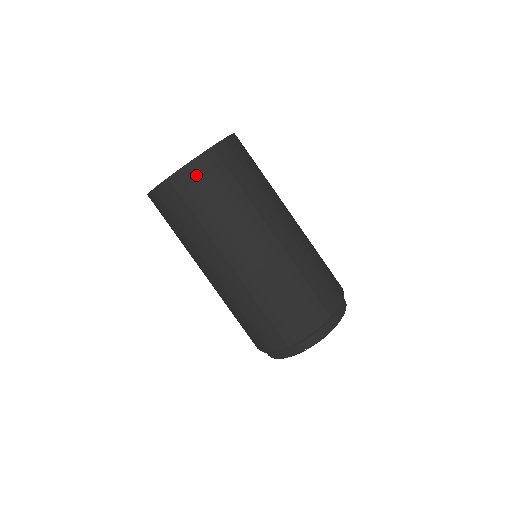
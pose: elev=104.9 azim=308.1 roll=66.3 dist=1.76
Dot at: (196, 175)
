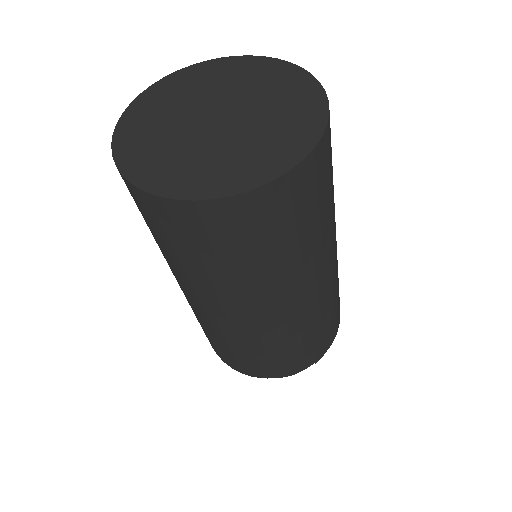
Dot at: (321, 161)
